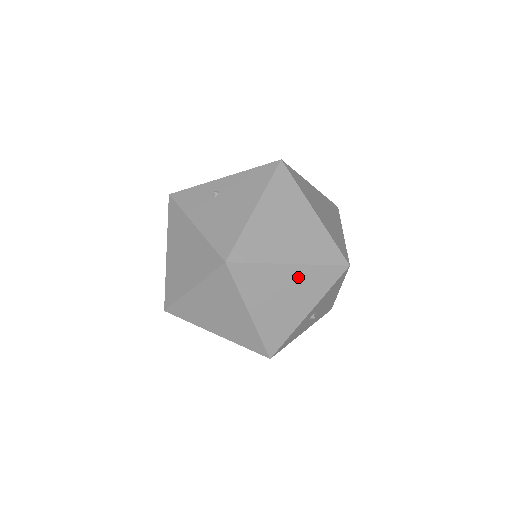
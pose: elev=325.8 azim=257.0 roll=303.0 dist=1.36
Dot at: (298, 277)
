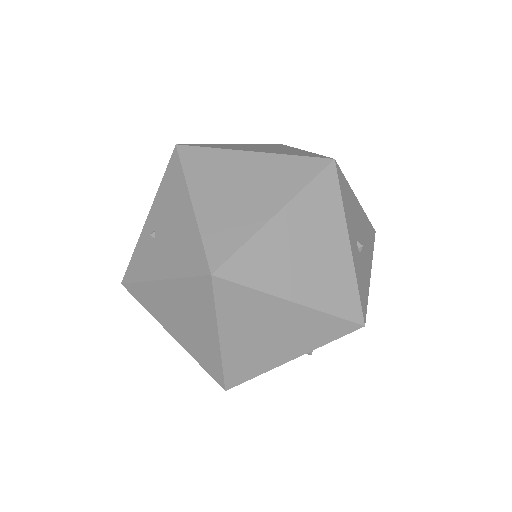
Dot at: (298, 219)
